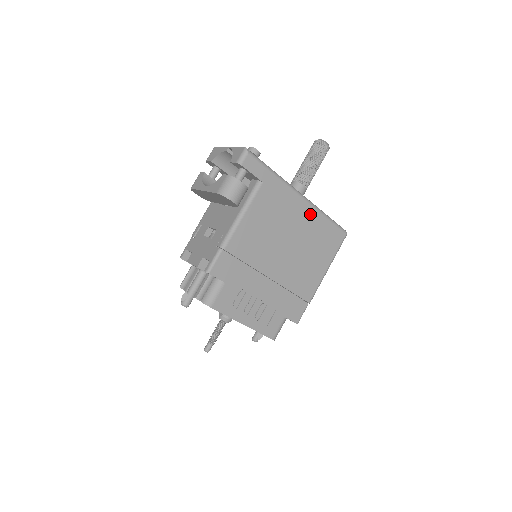
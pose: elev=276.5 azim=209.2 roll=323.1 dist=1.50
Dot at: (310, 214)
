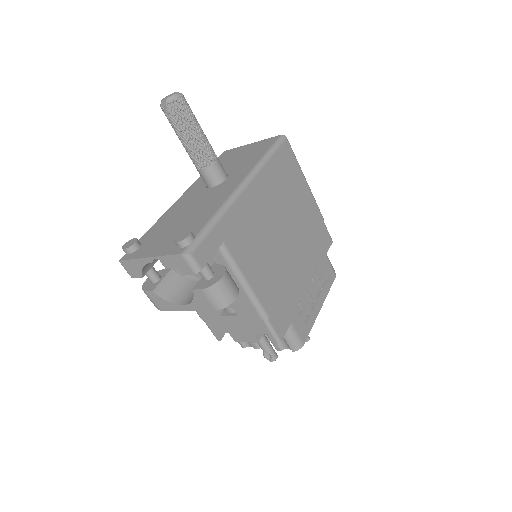
Dot at: (262, 183)
